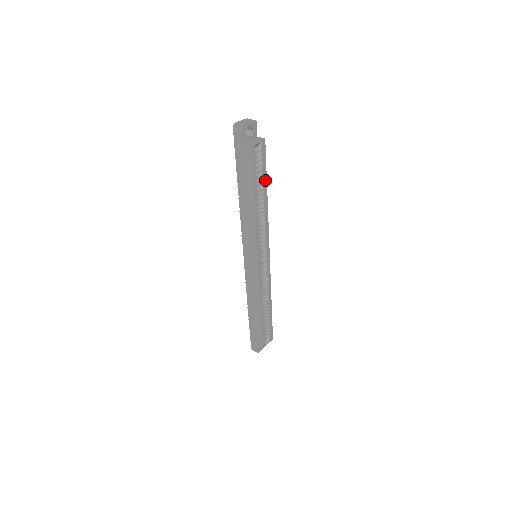
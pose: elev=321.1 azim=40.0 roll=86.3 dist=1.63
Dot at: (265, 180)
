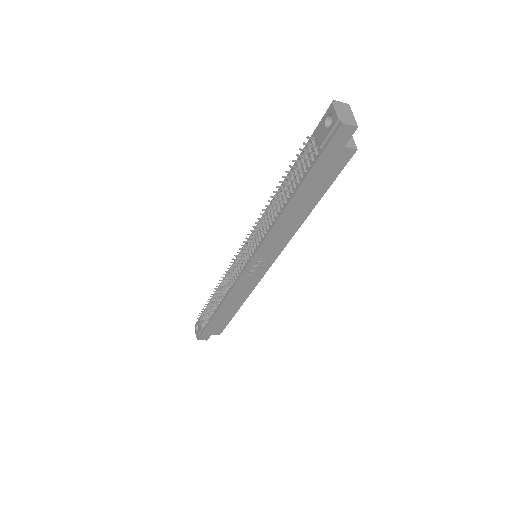
Dot at: occluded
